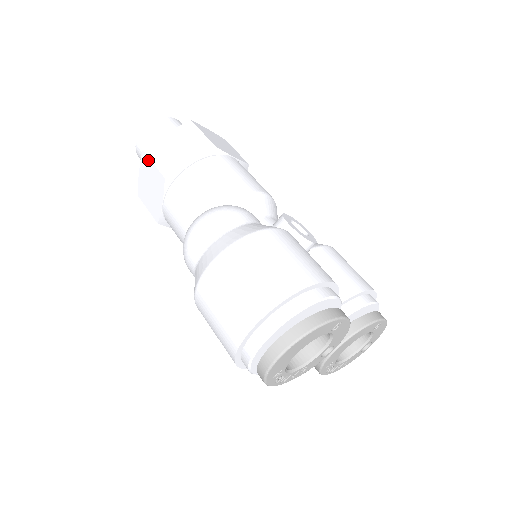
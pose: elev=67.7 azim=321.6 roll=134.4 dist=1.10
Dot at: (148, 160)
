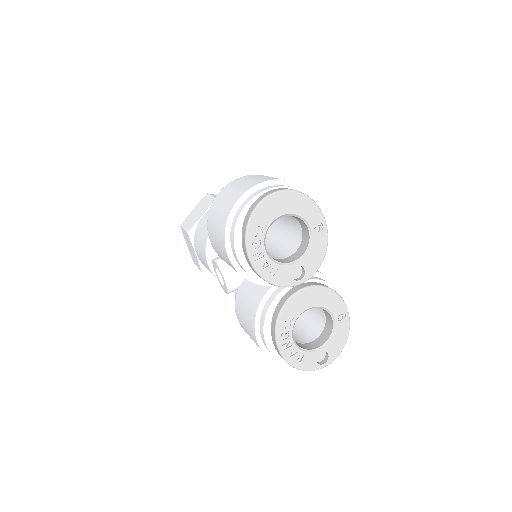
Dot at: (208, 196)
